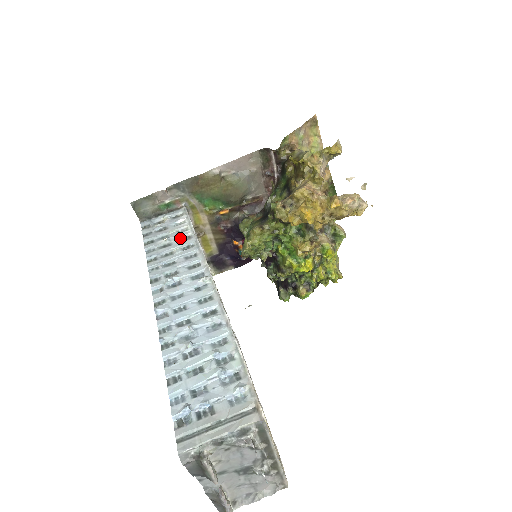
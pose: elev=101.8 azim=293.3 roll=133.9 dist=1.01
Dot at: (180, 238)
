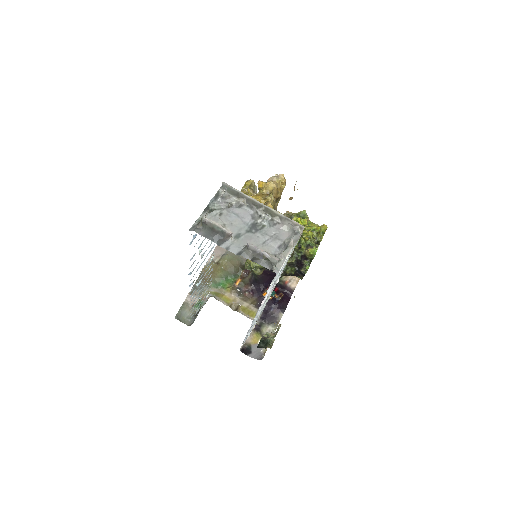
Dot at: occluded
